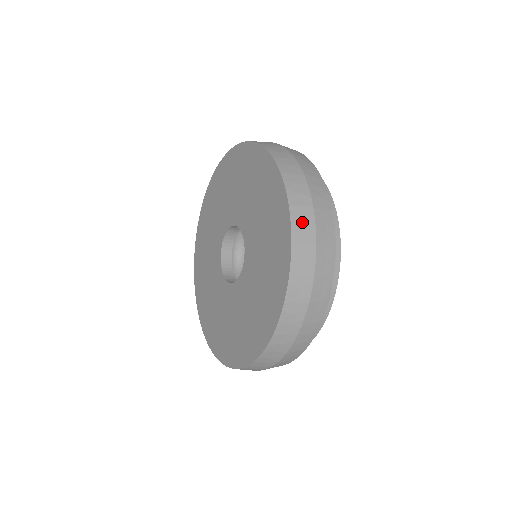
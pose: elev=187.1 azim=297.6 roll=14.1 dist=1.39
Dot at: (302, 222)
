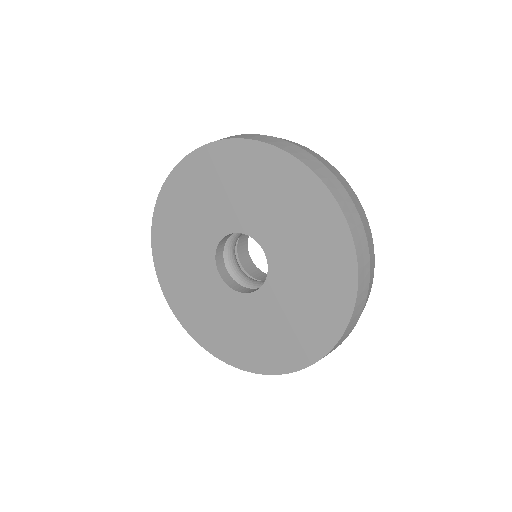
Dot at: (330, 181)
